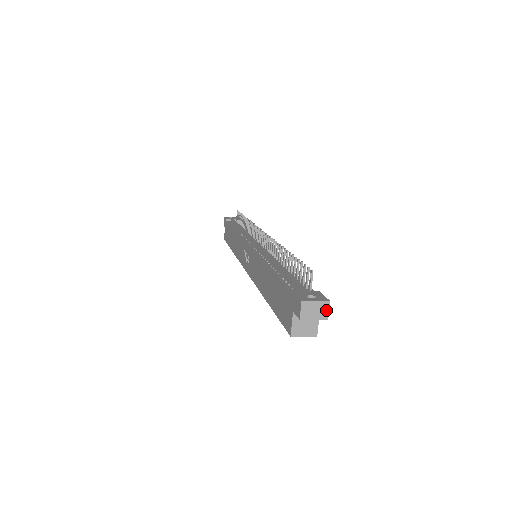
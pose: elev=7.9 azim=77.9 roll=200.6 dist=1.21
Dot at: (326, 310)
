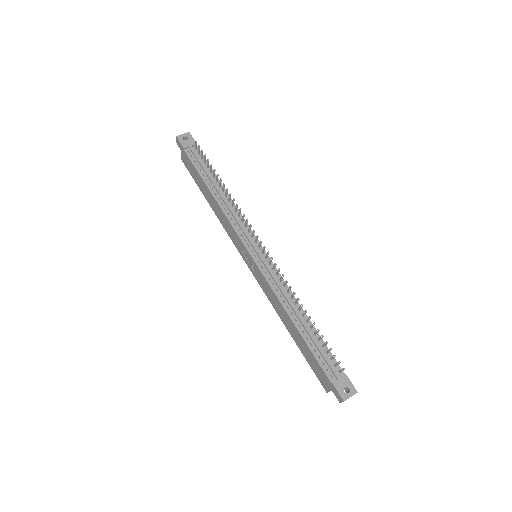
Dot at: (354, 394)
